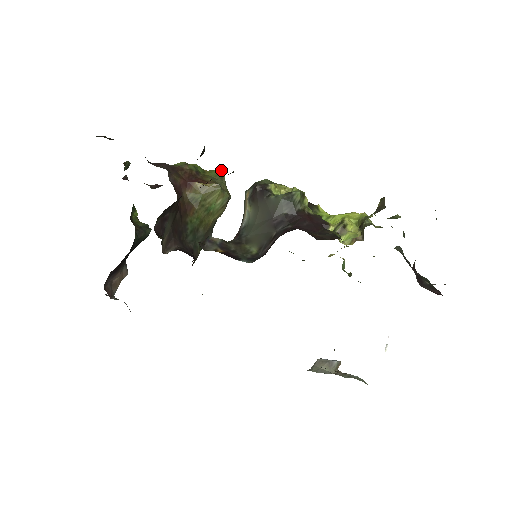
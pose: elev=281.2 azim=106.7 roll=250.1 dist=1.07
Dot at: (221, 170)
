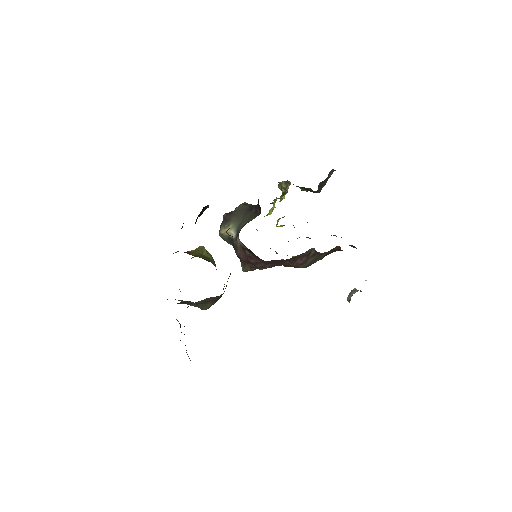
Dot at: (193, 257)
